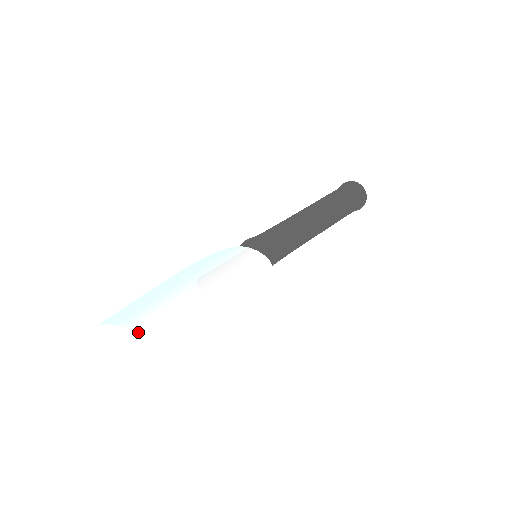
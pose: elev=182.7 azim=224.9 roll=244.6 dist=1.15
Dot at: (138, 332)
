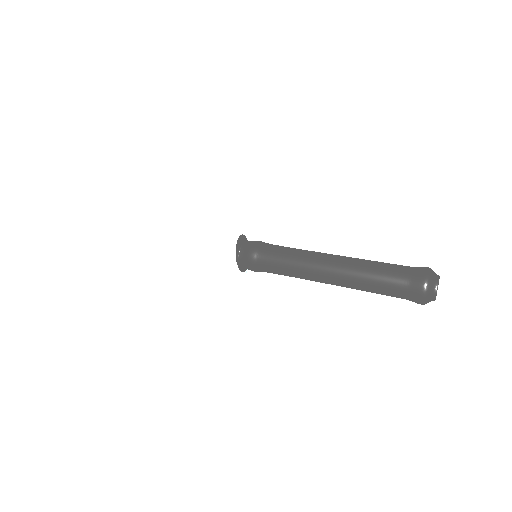
Dot at: occluded
